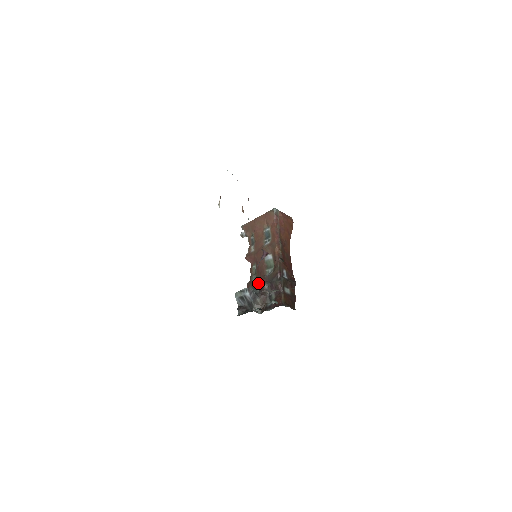
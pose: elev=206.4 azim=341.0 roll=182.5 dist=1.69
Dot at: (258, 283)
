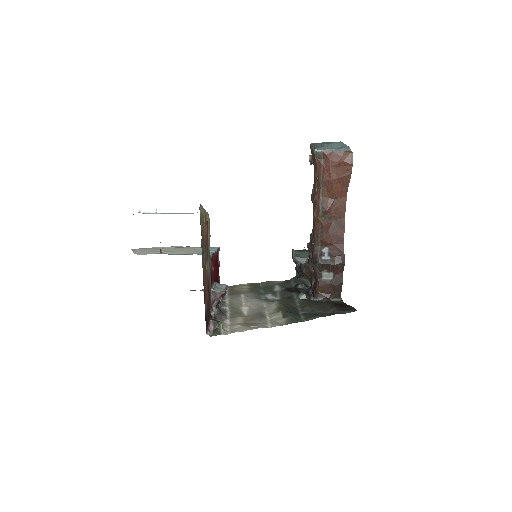
Dot at: occluded
